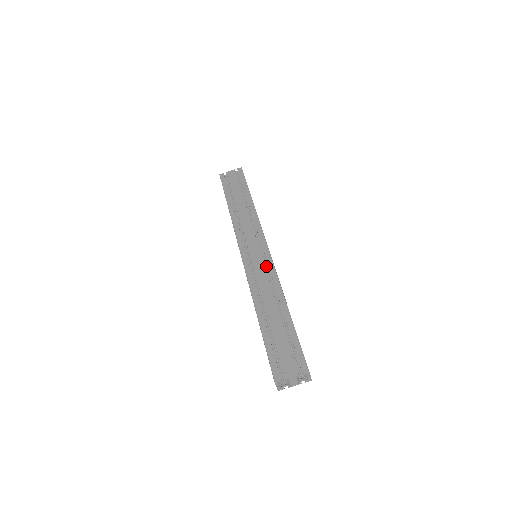
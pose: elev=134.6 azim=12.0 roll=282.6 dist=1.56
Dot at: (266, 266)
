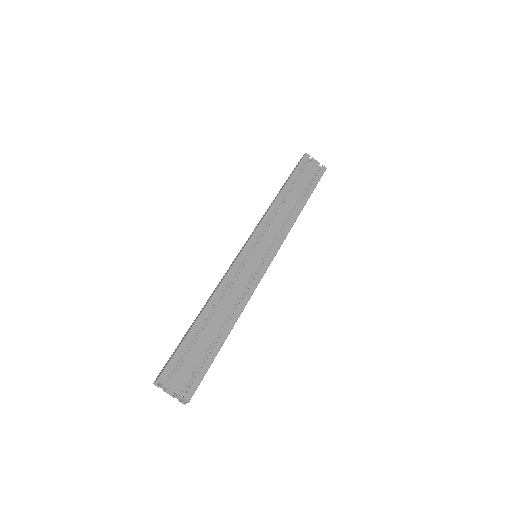
Dot at: (254, 275)
